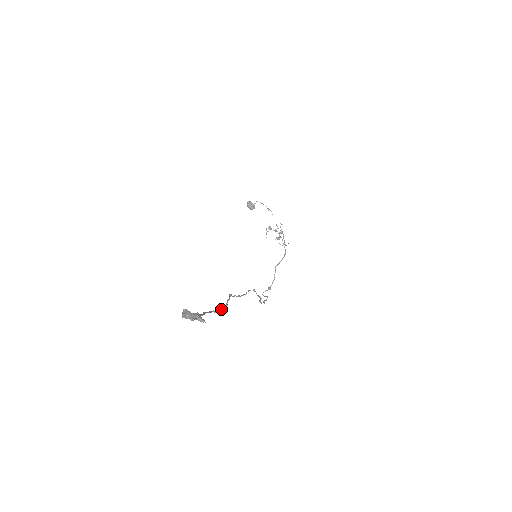
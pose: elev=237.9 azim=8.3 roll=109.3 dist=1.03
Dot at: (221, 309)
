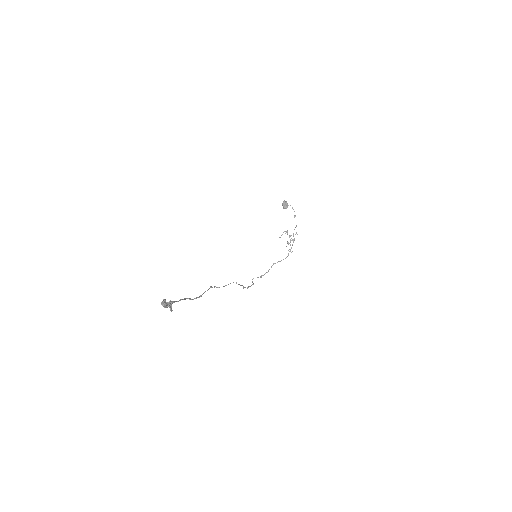
Dot at: (195, 298)
